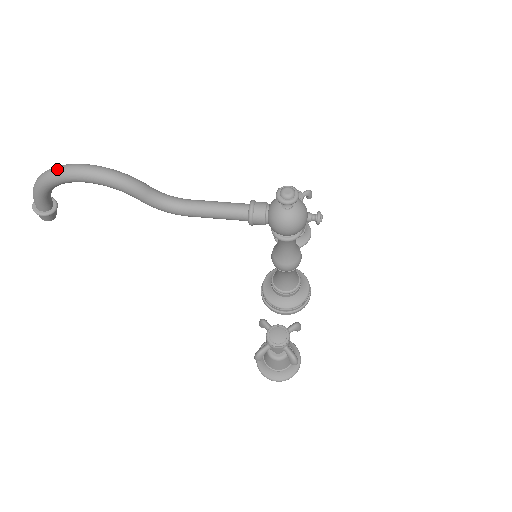
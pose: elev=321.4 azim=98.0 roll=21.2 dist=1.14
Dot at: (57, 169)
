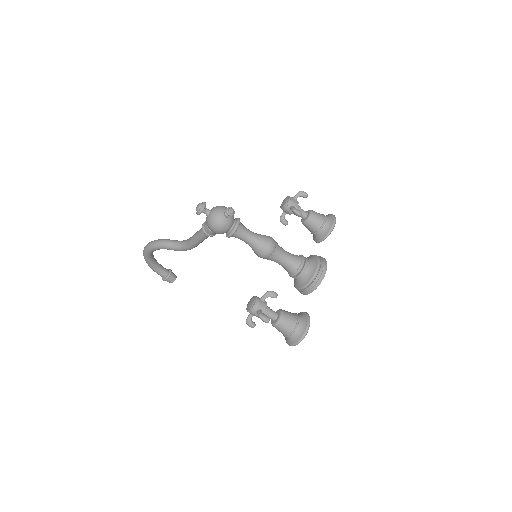
Dot at: (143, 252)
